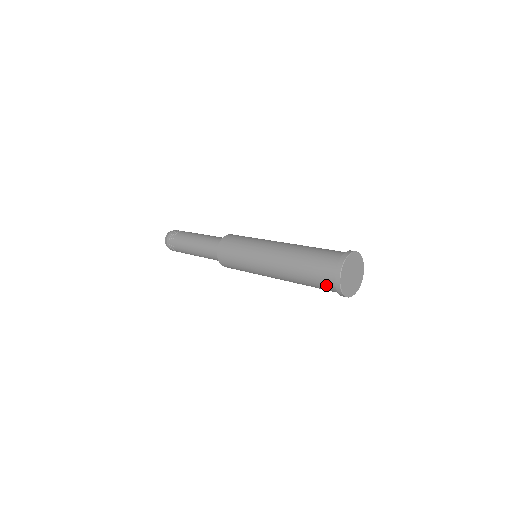
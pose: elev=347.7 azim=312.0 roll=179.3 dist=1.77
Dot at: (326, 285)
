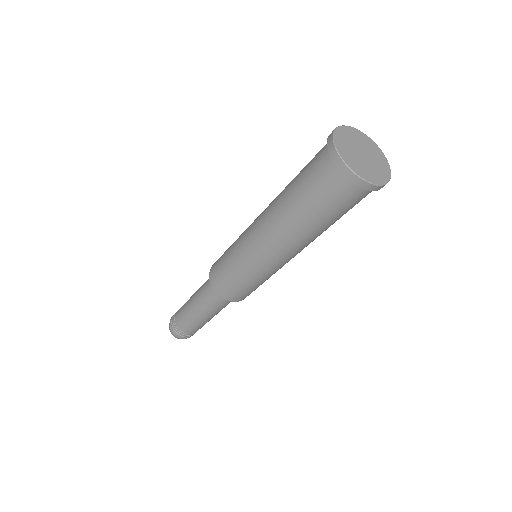
Dot at: (323, 177)
